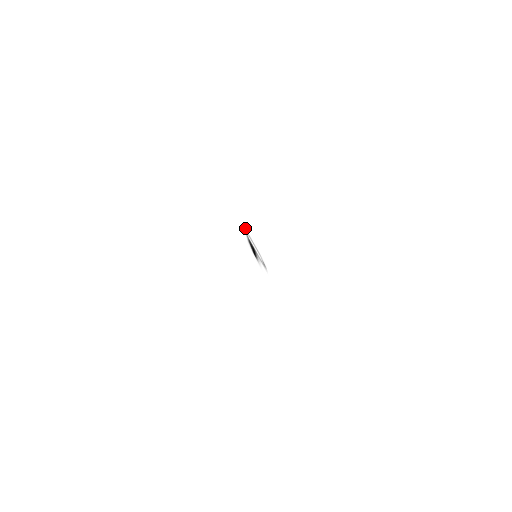
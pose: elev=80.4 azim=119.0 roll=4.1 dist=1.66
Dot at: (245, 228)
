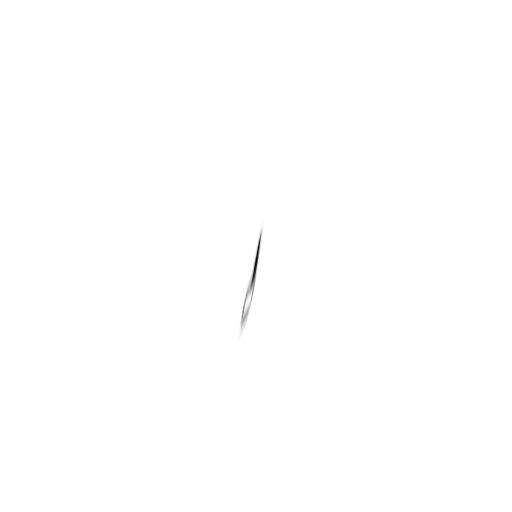
Dot at: occluded
